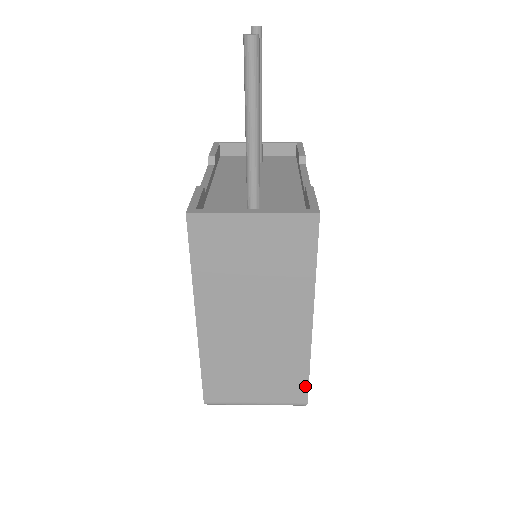
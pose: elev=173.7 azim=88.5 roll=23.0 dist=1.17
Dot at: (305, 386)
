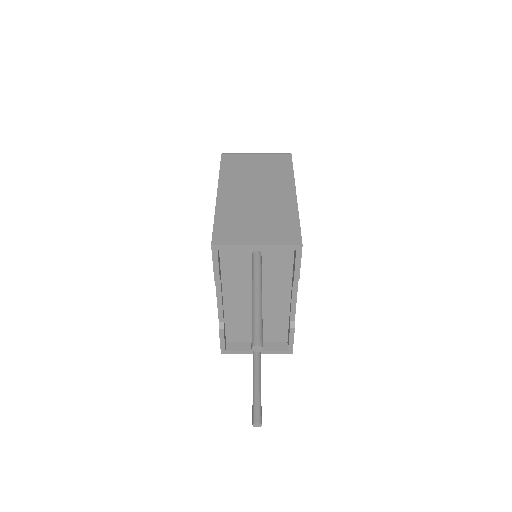
Dot at: occluded
